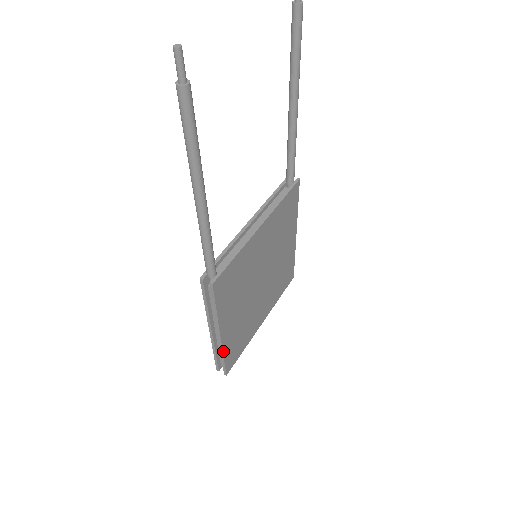
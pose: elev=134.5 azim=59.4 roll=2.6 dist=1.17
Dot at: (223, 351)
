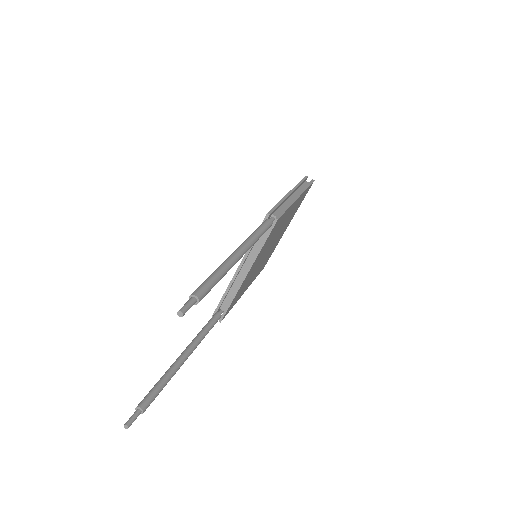
Dot at: occluded
